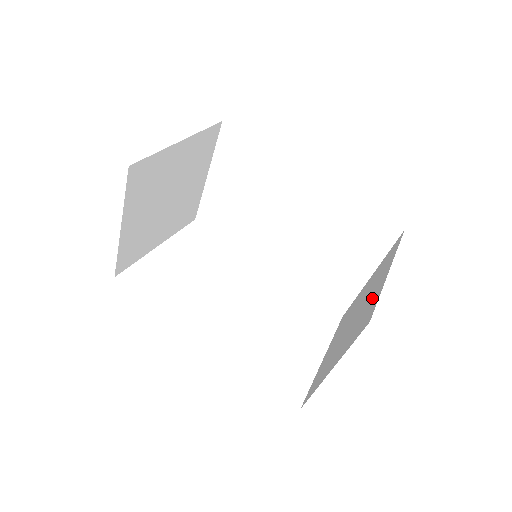
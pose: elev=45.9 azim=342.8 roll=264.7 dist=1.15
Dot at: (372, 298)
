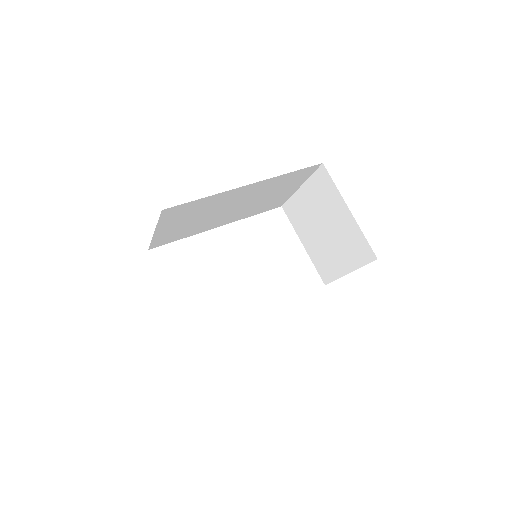
Dot at: (348, 229)
